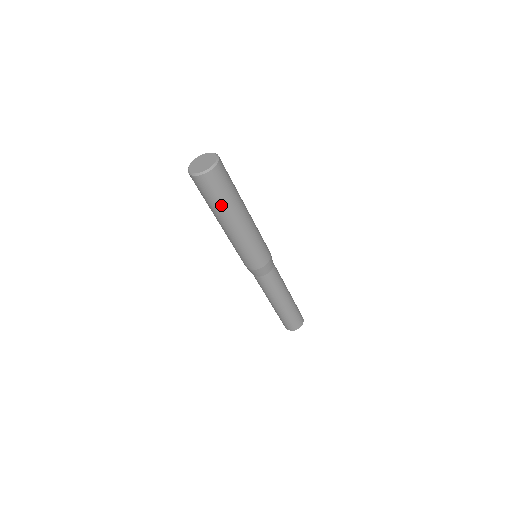
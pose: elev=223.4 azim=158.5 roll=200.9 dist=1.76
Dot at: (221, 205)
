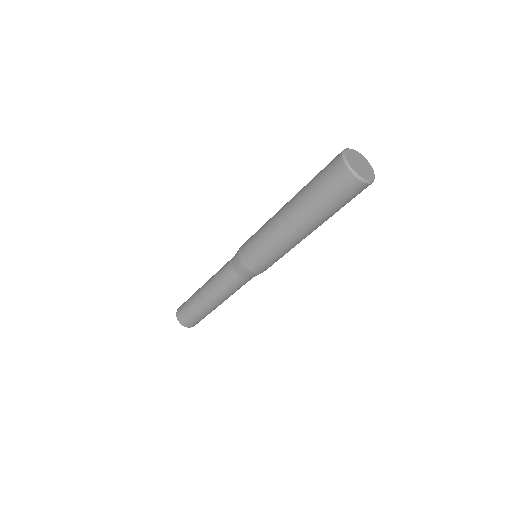
Dot at: (314, 202)
